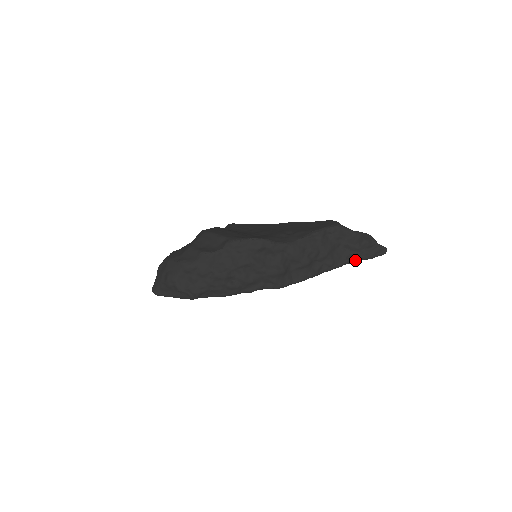
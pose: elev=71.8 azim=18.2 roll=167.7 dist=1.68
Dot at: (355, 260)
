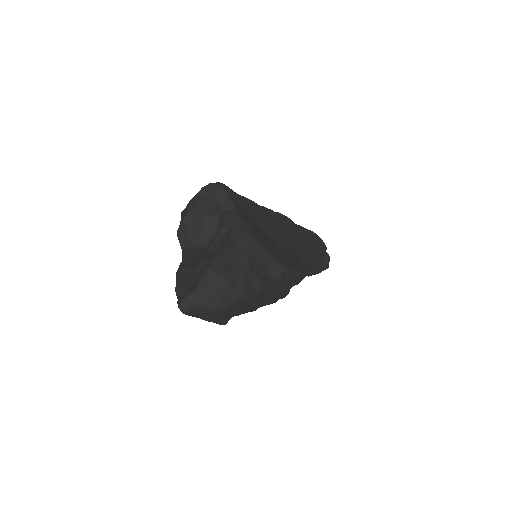
Dot at: occluded
